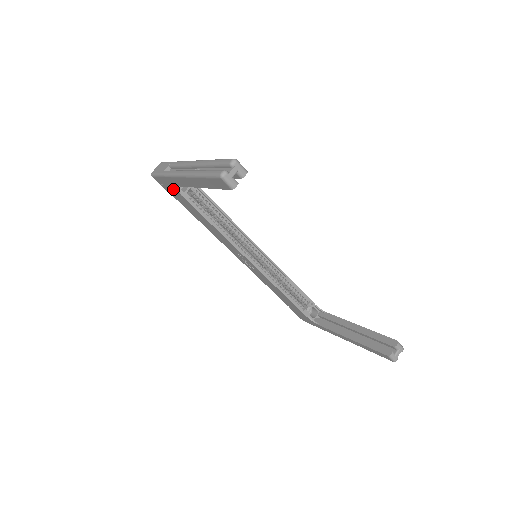
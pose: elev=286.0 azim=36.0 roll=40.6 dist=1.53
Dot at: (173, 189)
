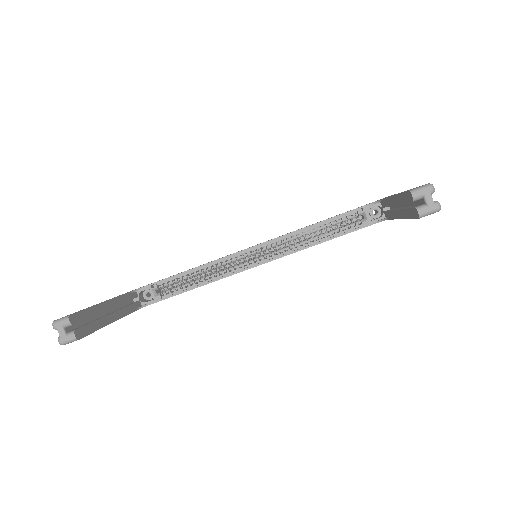
Dot at: occluded
